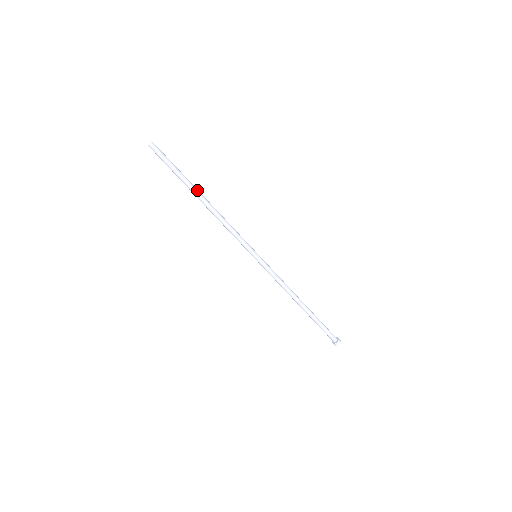
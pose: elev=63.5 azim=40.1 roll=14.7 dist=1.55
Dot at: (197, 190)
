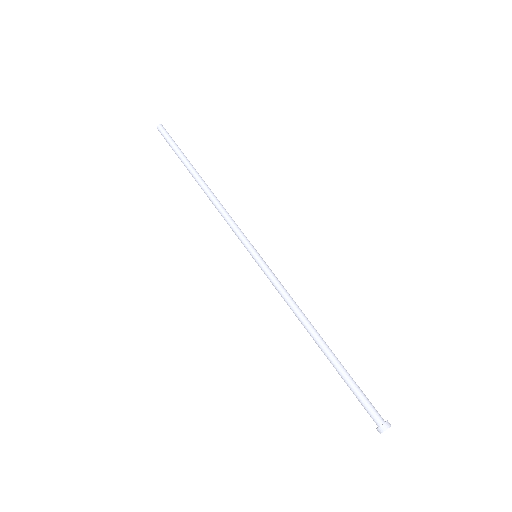
Dot at: (195, 171)
